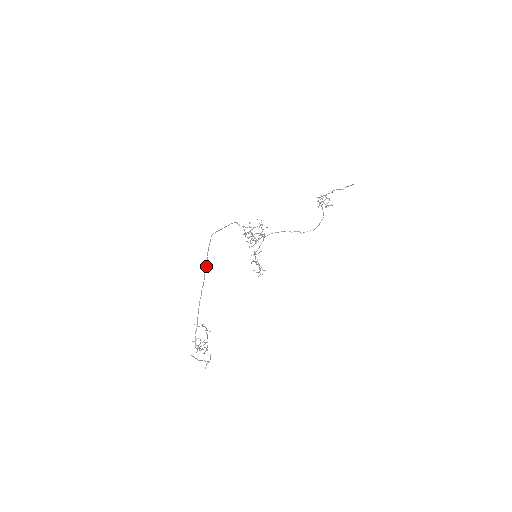
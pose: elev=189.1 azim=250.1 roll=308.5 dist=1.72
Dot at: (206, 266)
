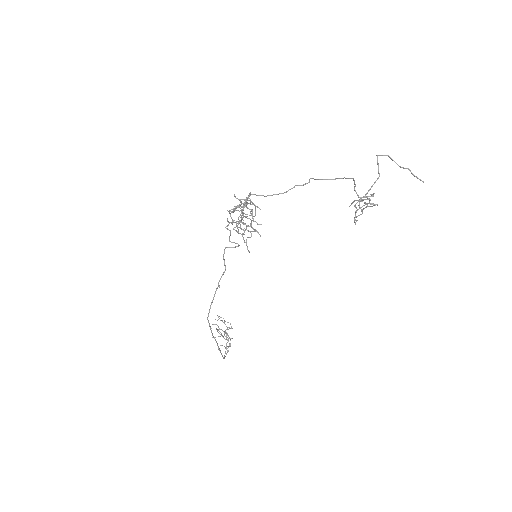
Dot at: (217, 344)
